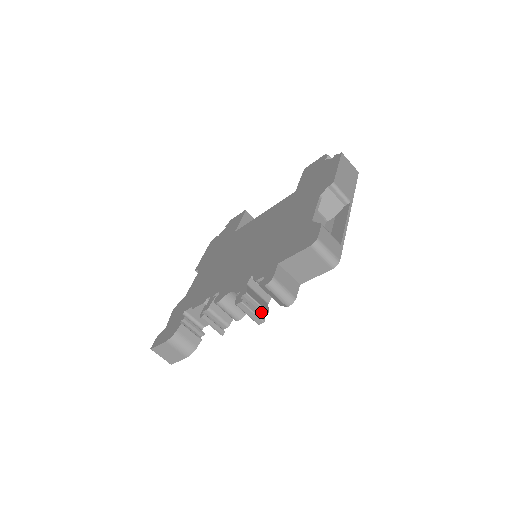
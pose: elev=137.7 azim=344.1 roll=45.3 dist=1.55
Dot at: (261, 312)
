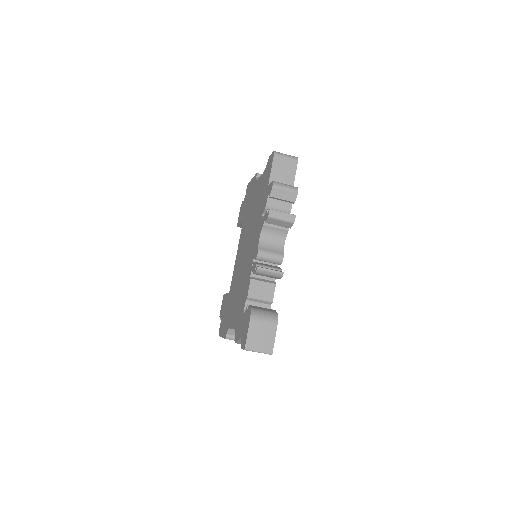
Dot at: occluded
